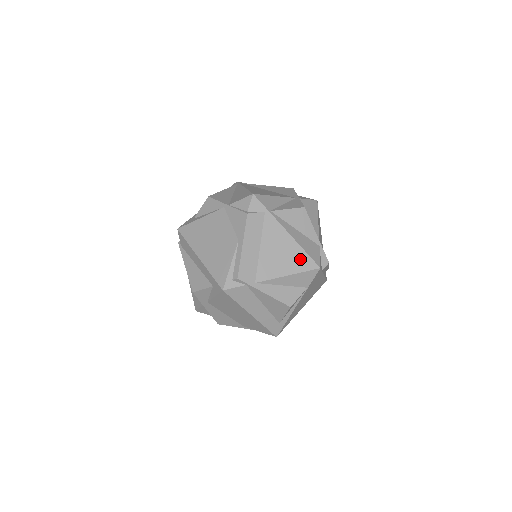
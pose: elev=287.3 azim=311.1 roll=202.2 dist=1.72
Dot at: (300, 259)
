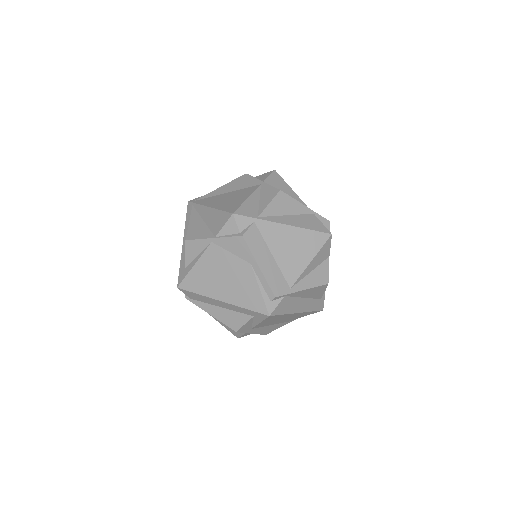
Dot at: (311, 240)
